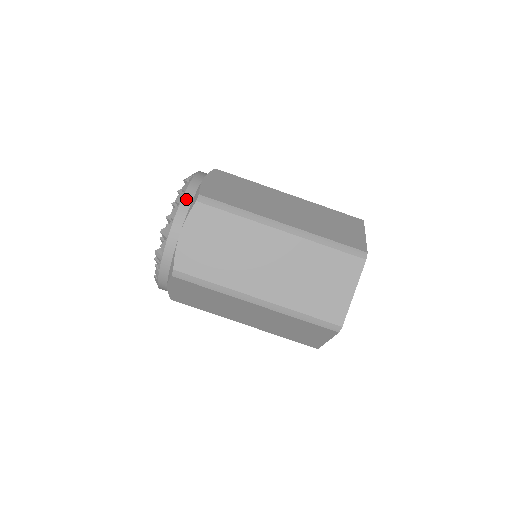
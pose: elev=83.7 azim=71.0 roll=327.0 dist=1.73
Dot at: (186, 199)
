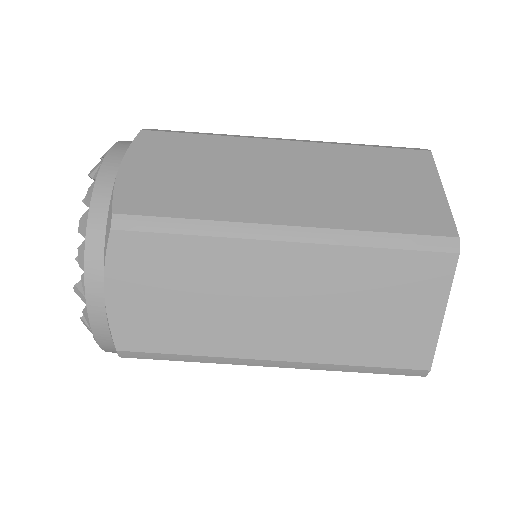
Dot at: (94, 225)
